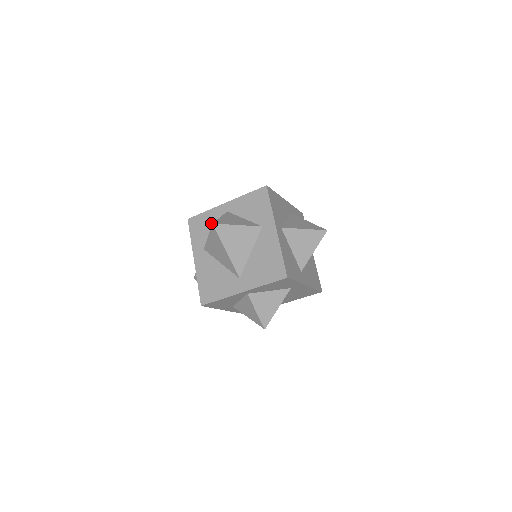
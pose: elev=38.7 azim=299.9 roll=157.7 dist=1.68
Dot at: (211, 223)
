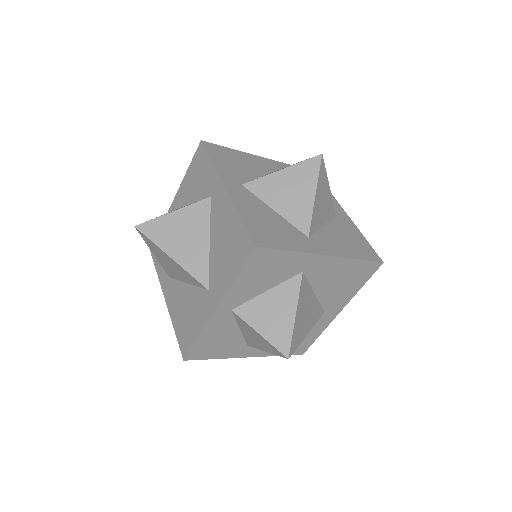
Dot at: occluded
